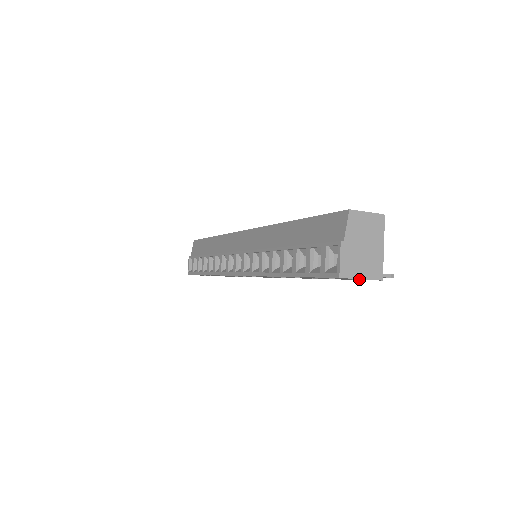
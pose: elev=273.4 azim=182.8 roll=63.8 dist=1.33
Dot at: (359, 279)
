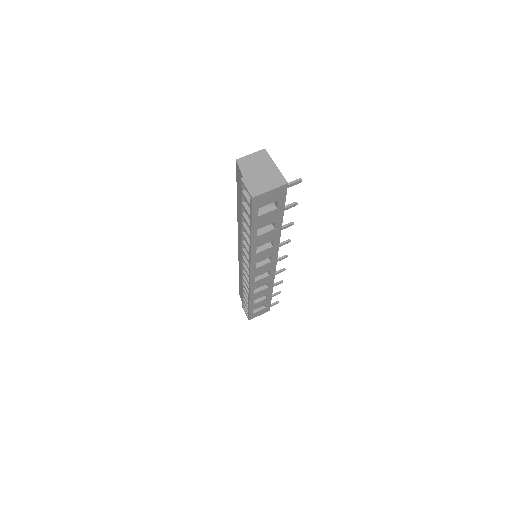
Dot at: (274, 194)
